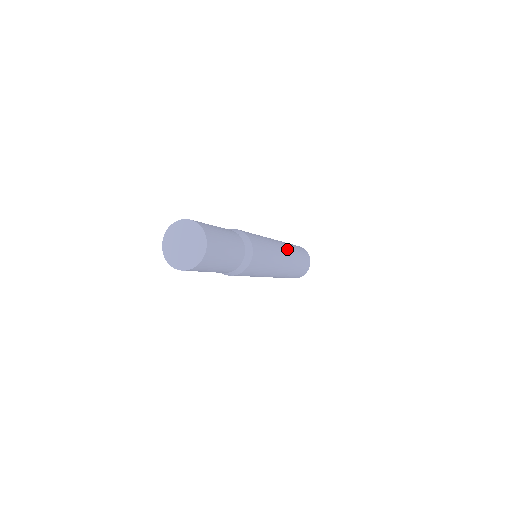
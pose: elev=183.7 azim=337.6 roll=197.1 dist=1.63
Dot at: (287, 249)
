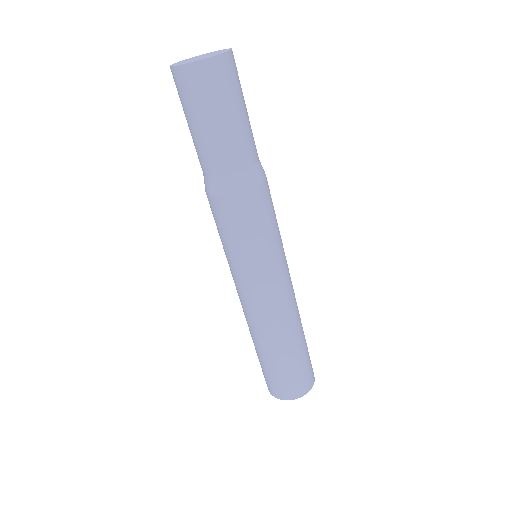
Dot at: (294, 305)
